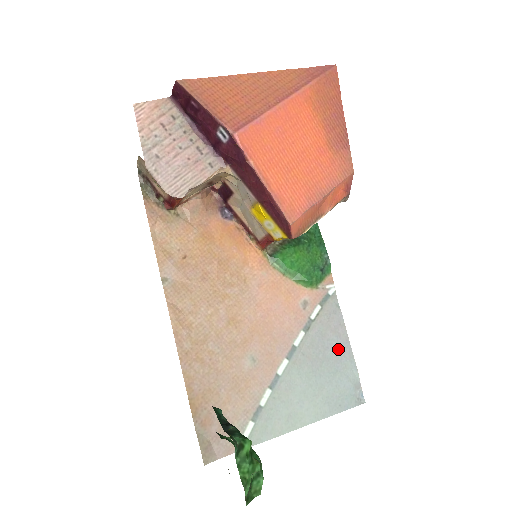
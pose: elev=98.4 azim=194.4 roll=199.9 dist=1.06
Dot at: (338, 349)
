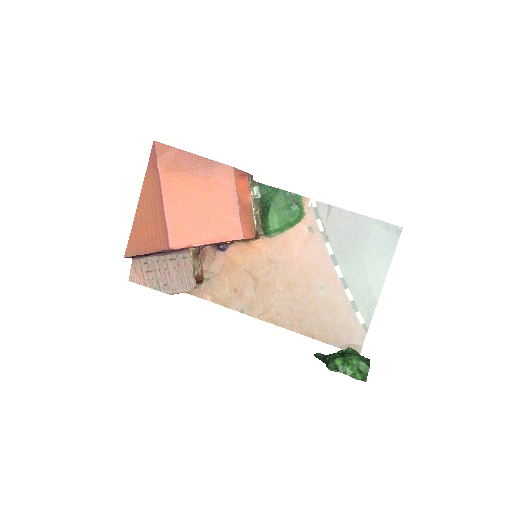
Dot at: (354, 225)
